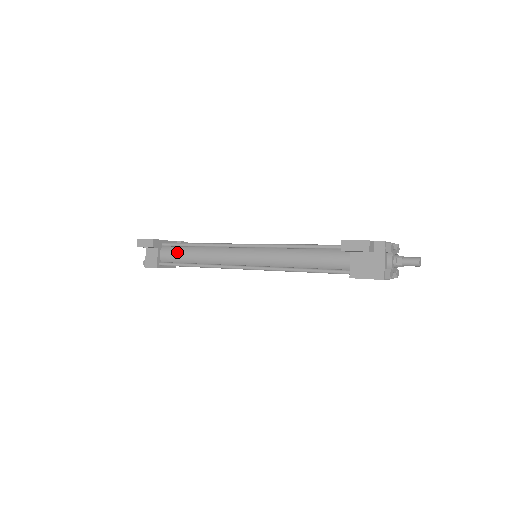
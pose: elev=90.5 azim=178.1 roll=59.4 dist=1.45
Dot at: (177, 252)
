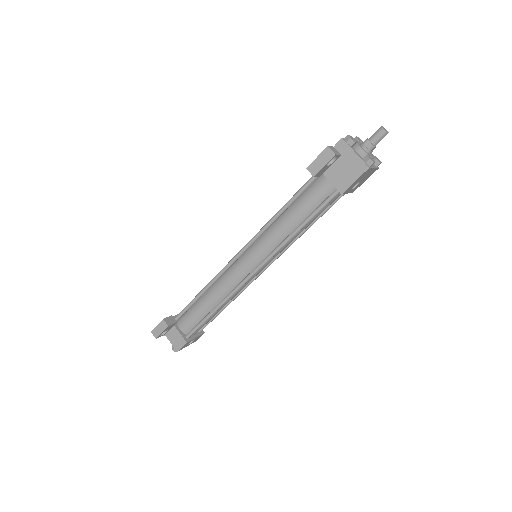
Dot at: (192, 314)
